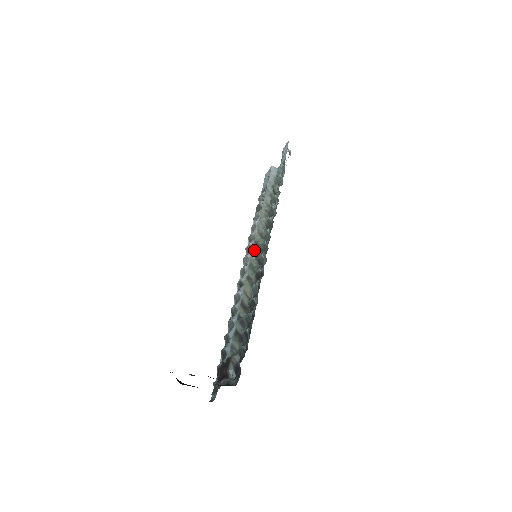
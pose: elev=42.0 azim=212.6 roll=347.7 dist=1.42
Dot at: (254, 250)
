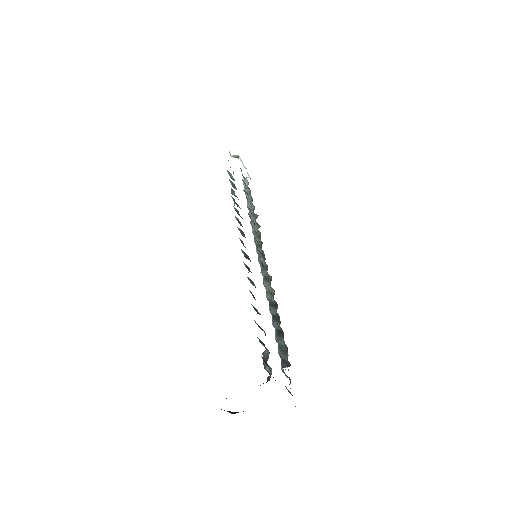
Dot at: (259, 253)
